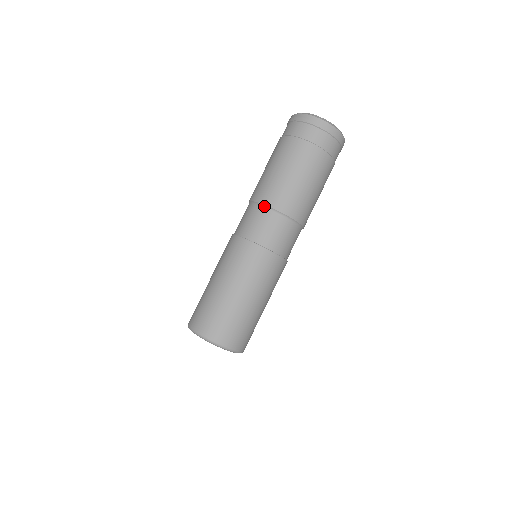
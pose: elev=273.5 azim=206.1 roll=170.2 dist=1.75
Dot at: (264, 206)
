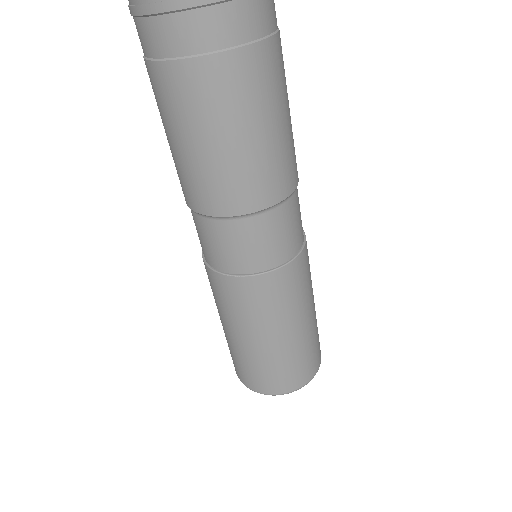
Dot at: (238, 217)
